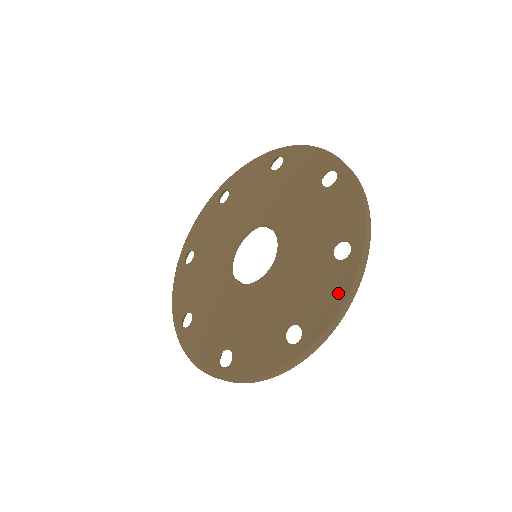
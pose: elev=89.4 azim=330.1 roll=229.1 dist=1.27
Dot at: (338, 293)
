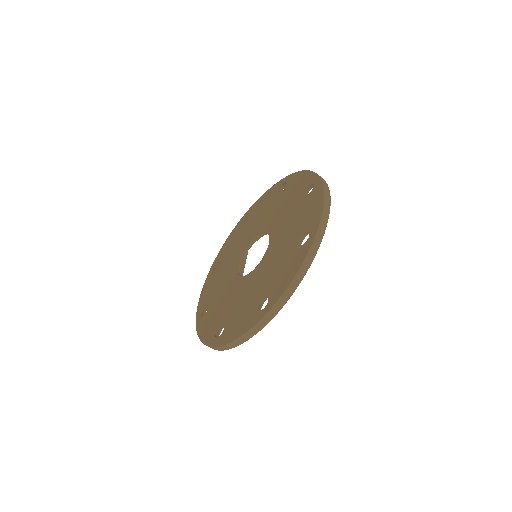
Dot at: (242, 329)
